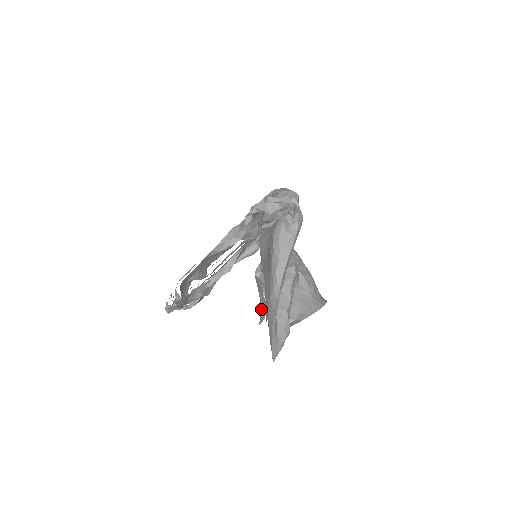
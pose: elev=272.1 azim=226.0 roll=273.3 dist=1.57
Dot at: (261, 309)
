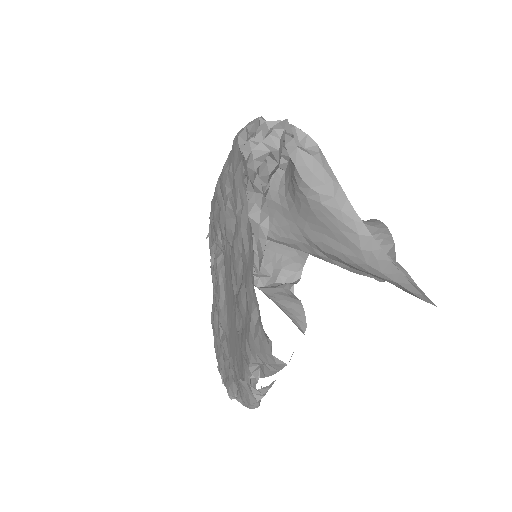
Dot at: (292, 316)
